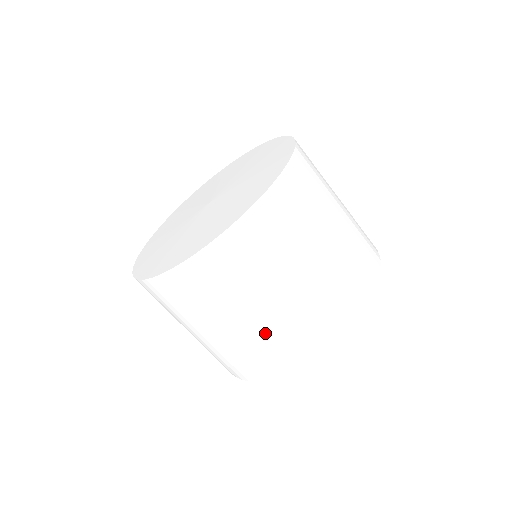
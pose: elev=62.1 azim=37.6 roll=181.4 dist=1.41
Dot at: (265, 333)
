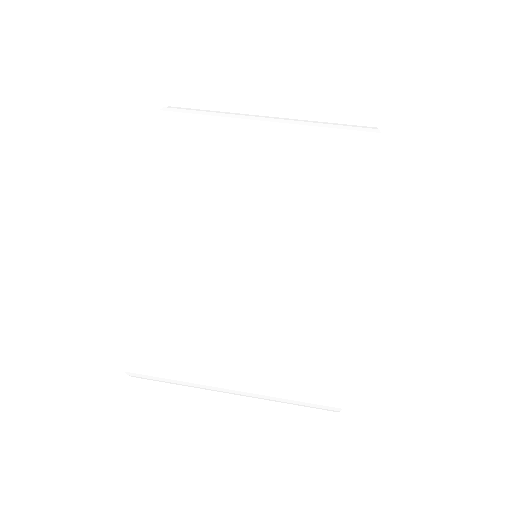
Dot at: occluded
